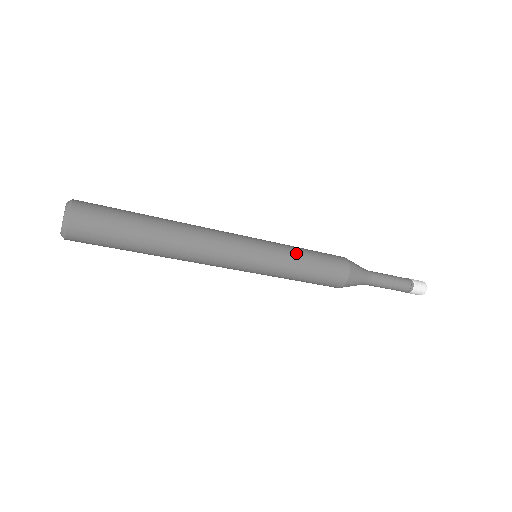
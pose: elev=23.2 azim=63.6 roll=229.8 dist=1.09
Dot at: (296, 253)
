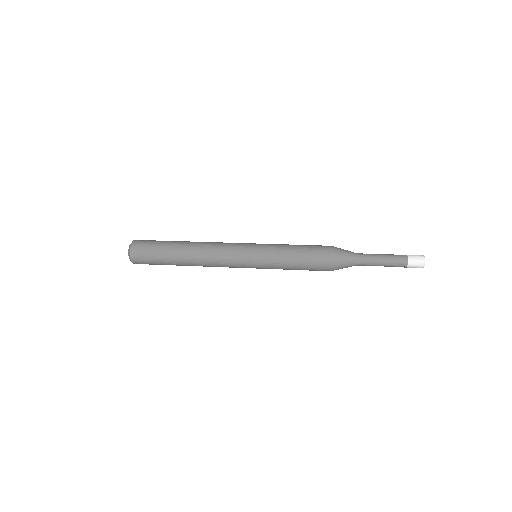
Dot at: (281, 268)
